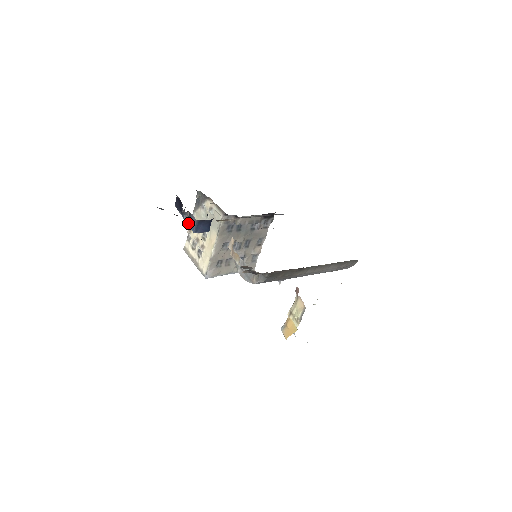
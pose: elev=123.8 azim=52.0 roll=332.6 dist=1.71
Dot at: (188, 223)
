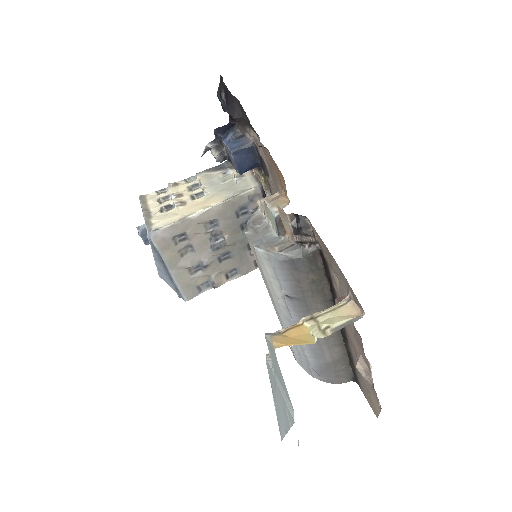
Dot at: (229, 142)
